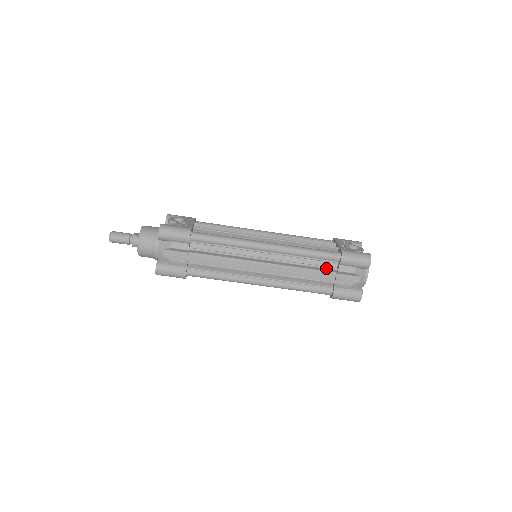
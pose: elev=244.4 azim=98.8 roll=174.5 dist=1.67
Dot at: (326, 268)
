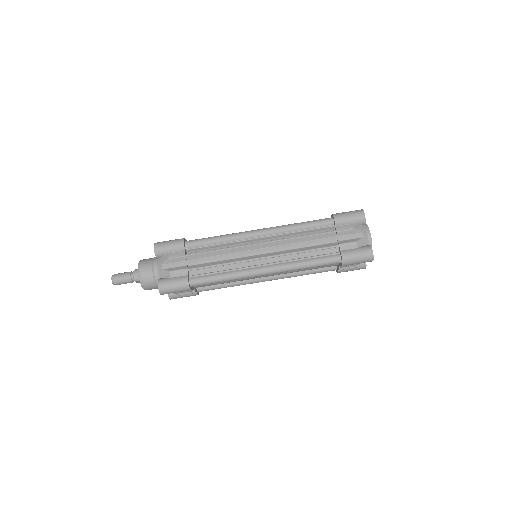
Dot at: (324, 233)
